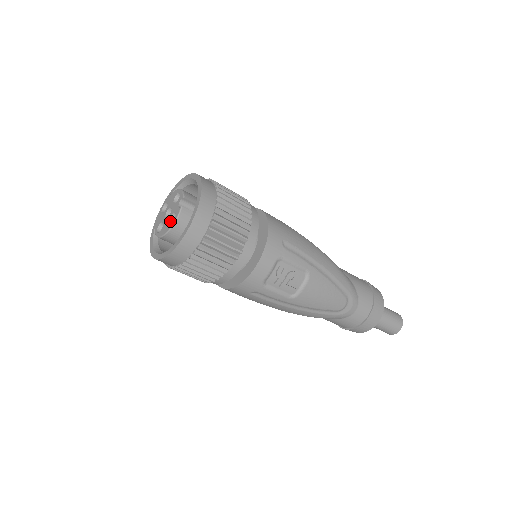
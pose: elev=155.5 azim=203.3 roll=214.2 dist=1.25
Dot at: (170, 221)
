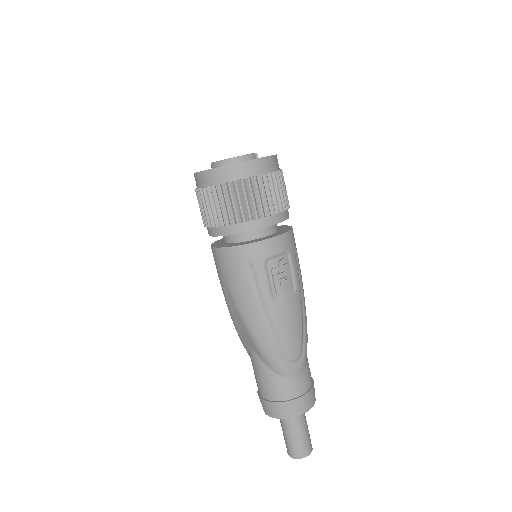
Dot at: occluded
